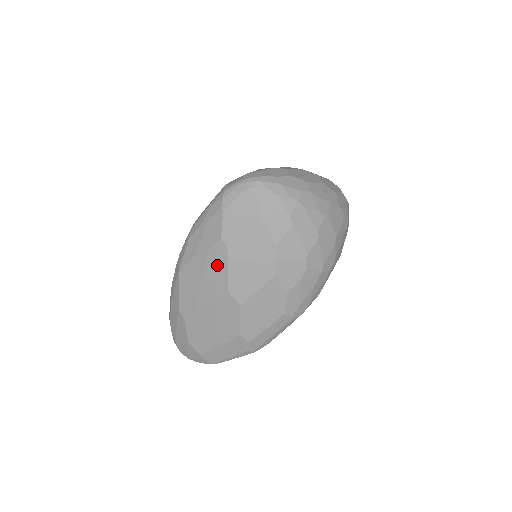
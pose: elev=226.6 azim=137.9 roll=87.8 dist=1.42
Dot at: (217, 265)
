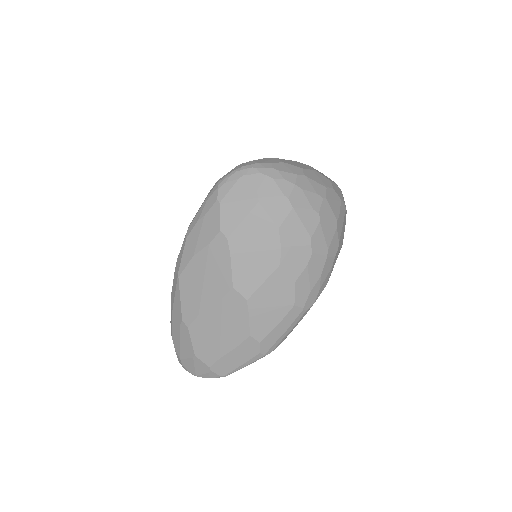
Dot at: (219, 260)
